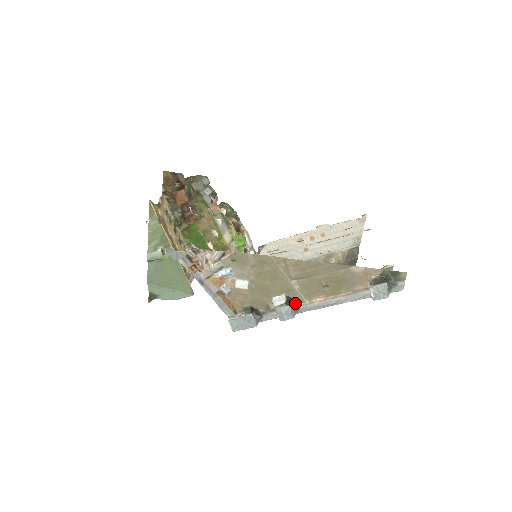
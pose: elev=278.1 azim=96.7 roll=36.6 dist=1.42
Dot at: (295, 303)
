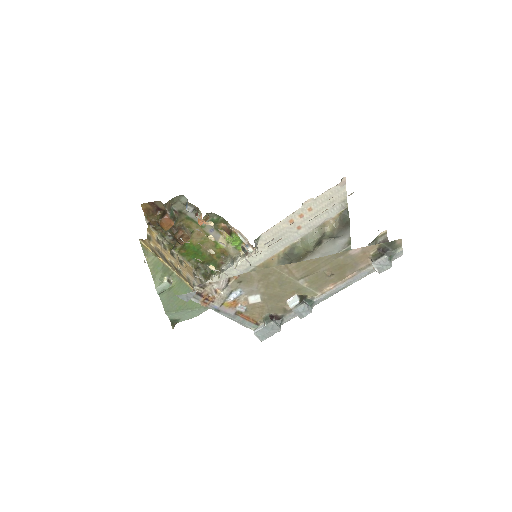
Dot at: (308, 298)
